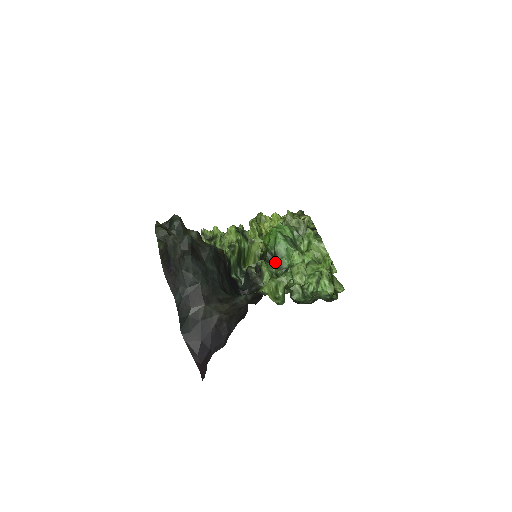
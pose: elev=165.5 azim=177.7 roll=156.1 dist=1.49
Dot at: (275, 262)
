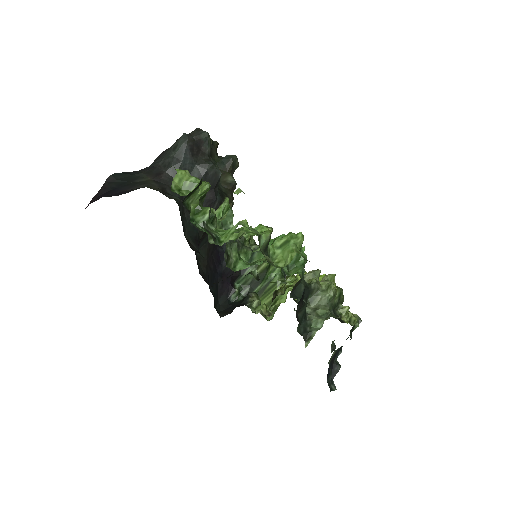
Dot at: (252, 251)
